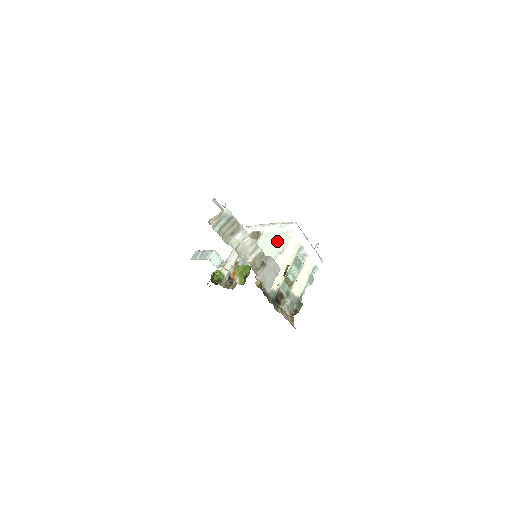
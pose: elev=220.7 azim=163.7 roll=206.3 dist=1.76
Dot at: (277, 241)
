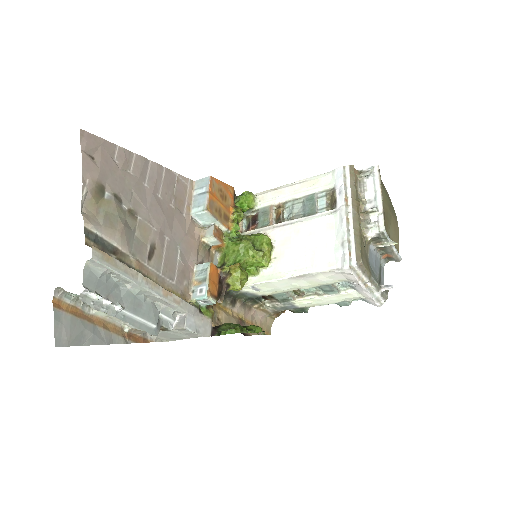
Dot at: (314, 255)
